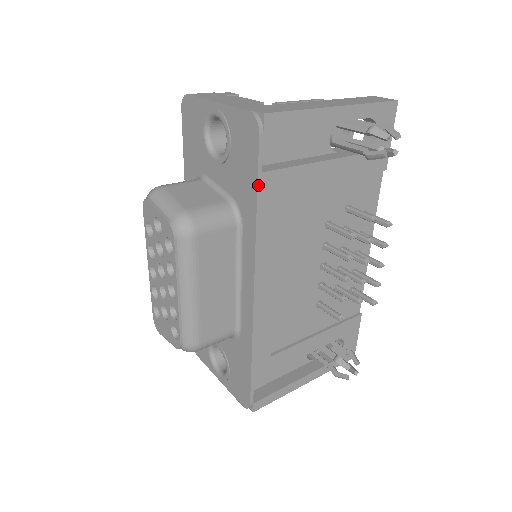
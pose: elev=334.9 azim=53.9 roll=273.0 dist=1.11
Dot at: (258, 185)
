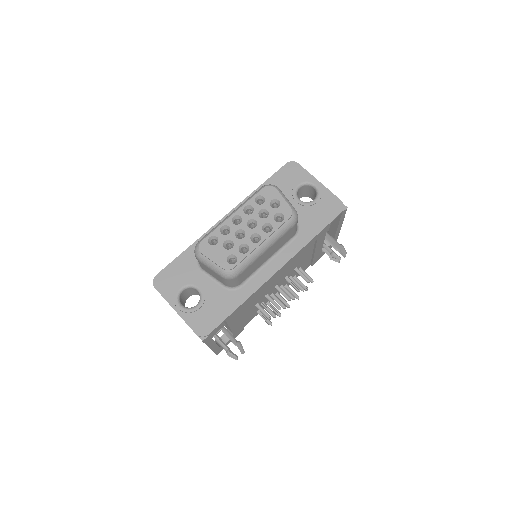
Dot at: (324, 229)
